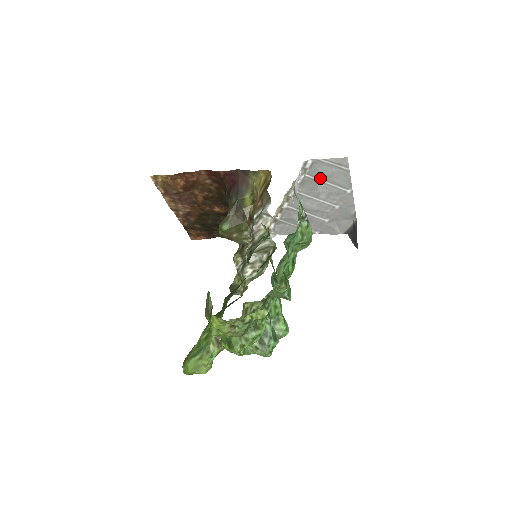
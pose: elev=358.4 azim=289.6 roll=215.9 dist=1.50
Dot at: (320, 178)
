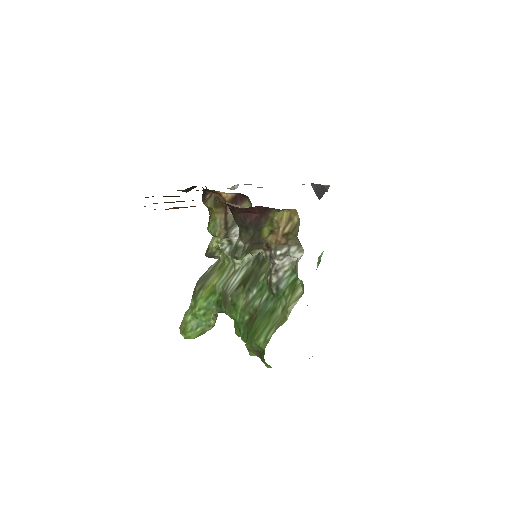
Dot at: occluded
